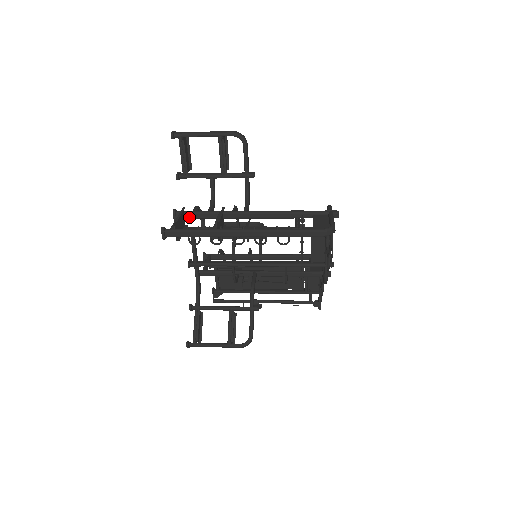
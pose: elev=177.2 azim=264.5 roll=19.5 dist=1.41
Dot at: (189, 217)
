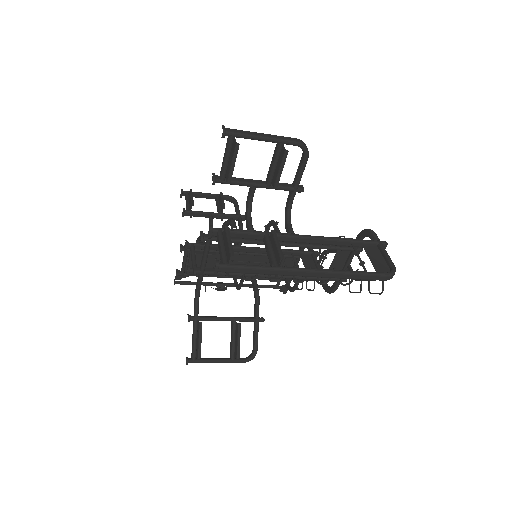
Dot at: occluded
